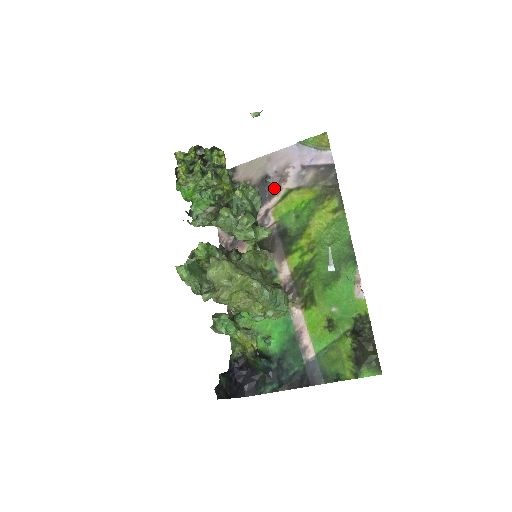
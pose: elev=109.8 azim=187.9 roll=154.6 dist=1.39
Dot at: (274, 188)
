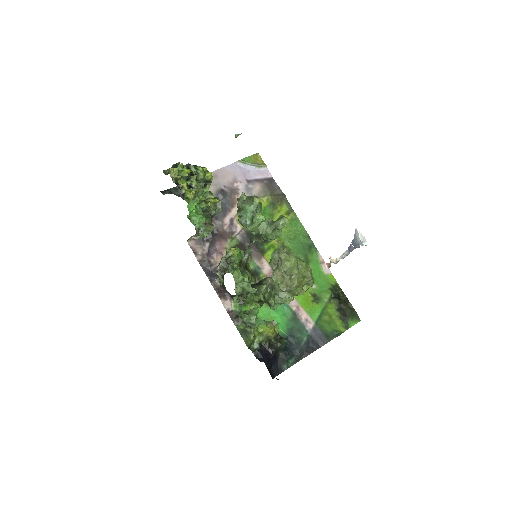
Dot at: (230, 200)
